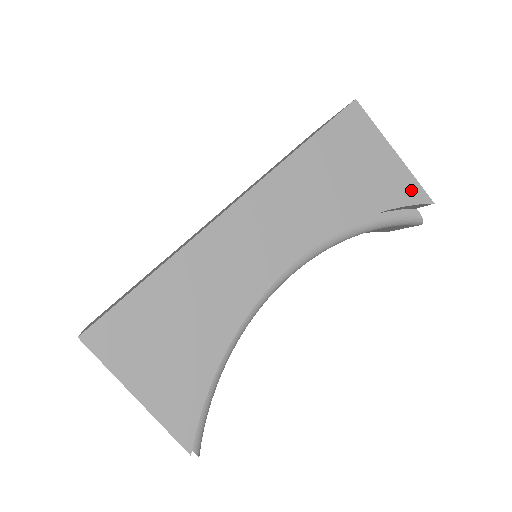
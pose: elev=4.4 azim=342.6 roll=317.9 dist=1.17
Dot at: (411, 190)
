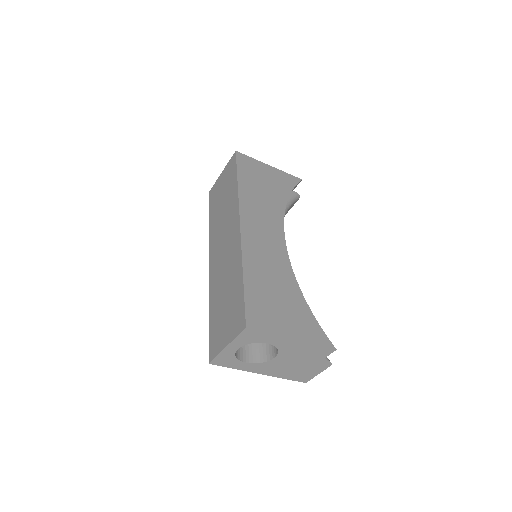
Dot at: (290, 179)
